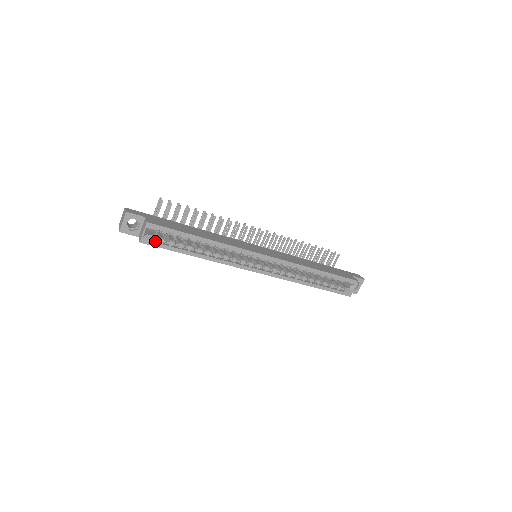
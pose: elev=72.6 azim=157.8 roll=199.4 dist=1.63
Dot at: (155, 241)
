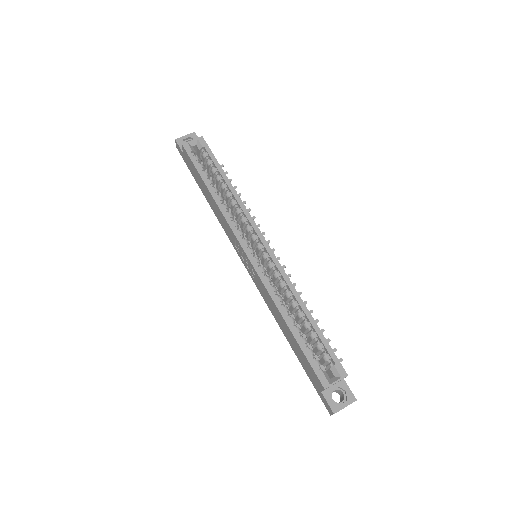
Dot at: (192, 155)
